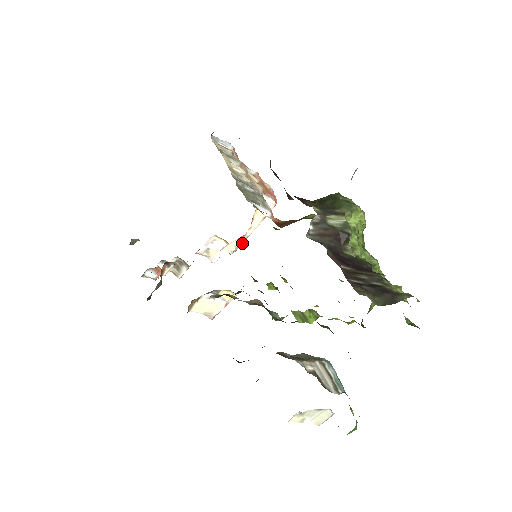
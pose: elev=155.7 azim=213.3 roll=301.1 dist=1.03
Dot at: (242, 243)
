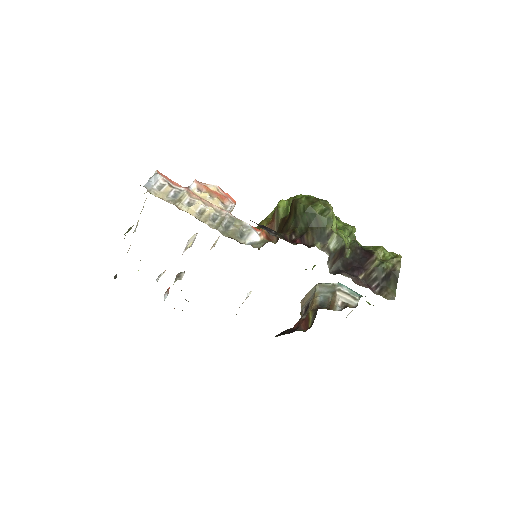
Dot at: occluded
